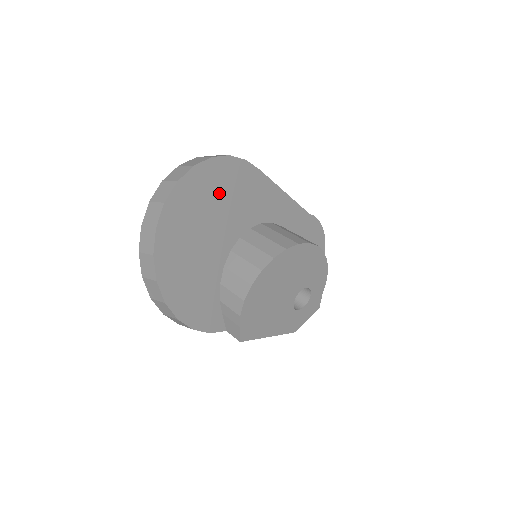
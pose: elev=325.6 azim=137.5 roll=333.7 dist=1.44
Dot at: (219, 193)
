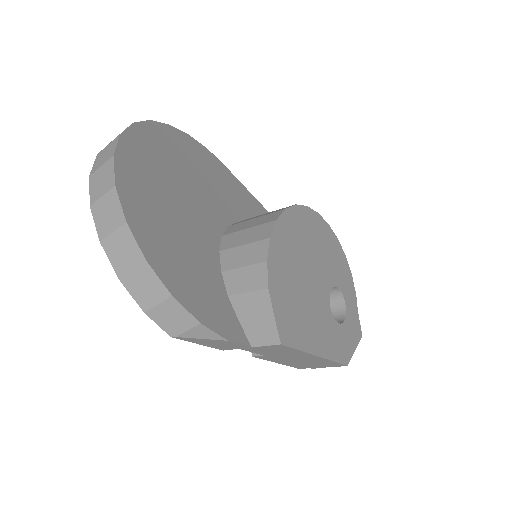
Dot at: (188, 164)
